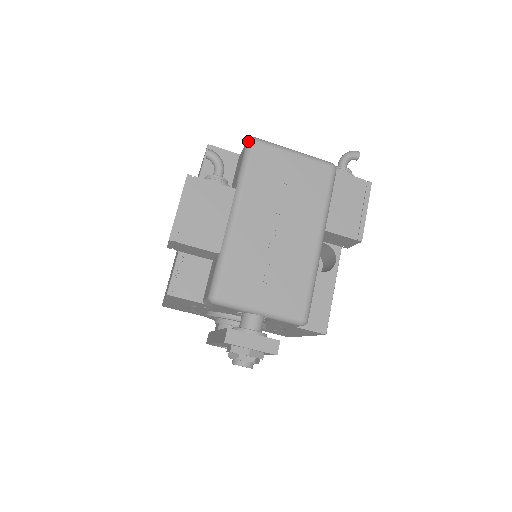
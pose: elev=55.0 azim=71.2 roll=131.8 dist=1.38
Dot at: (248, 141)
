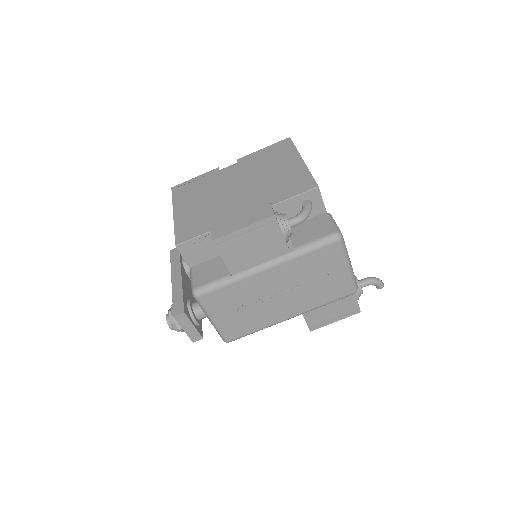
Dot at: (335, 235)
